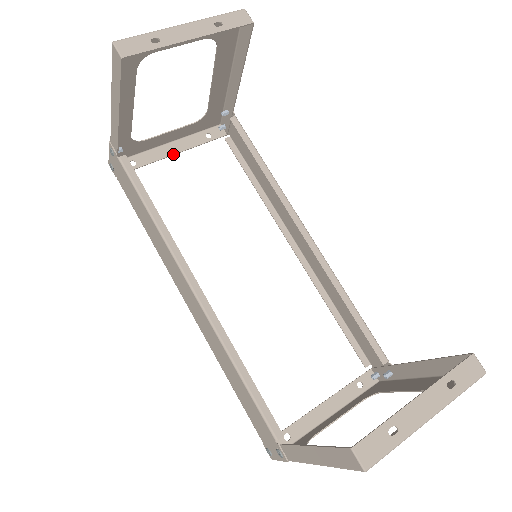
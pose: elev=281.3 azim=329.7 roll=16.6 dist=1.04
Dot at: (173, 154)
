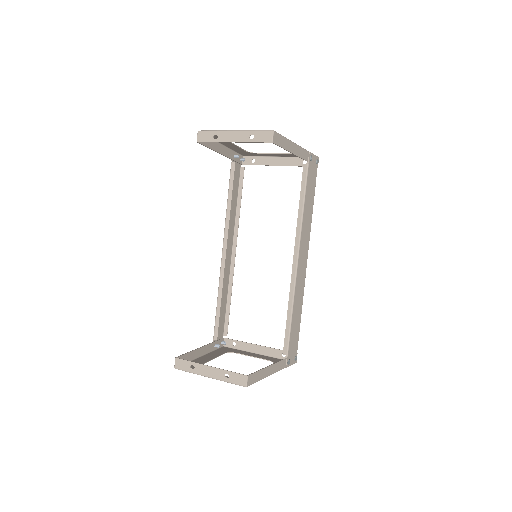
Dot at: (277, 165)
